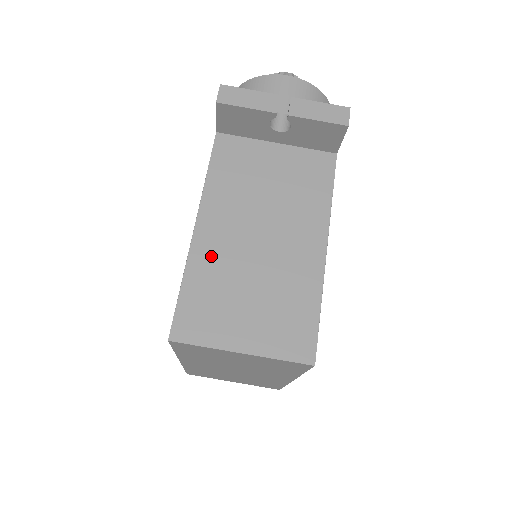
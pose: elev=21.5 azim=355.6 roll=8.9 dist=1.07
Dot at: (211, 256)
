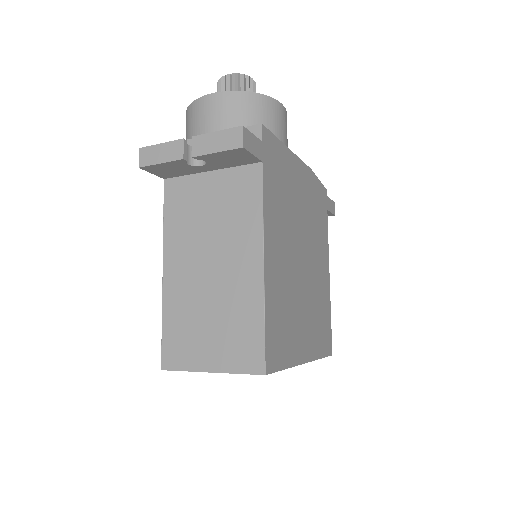
Dot at: (177, 295)
